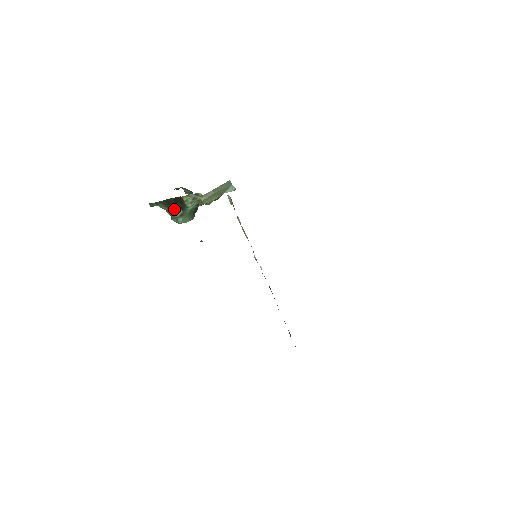
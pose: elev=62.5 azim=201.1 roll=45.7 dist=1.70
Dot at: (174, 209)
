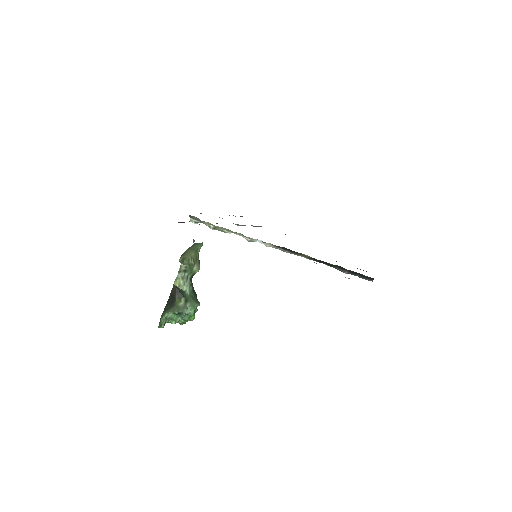
Dot at: (177, 302)
